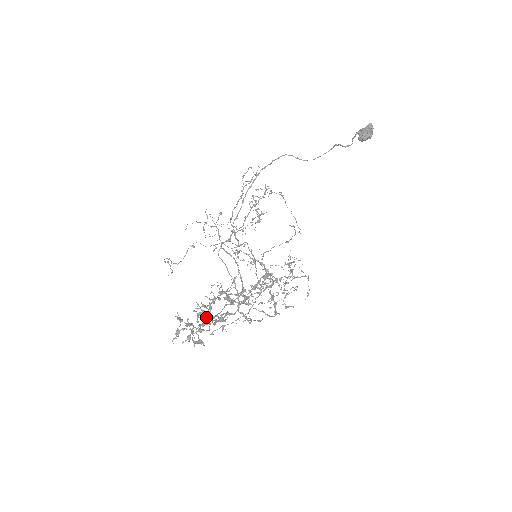
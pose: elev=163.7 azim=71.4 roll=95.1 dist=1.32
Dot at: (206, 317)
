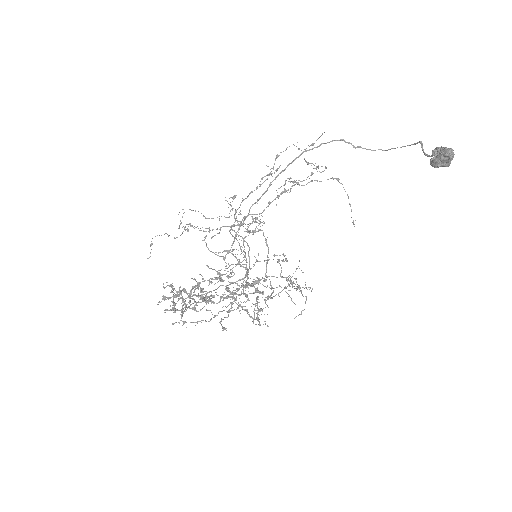
Dot at: (182, 301)
